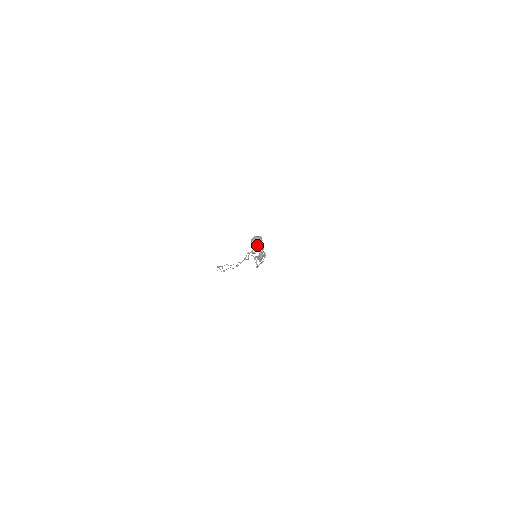
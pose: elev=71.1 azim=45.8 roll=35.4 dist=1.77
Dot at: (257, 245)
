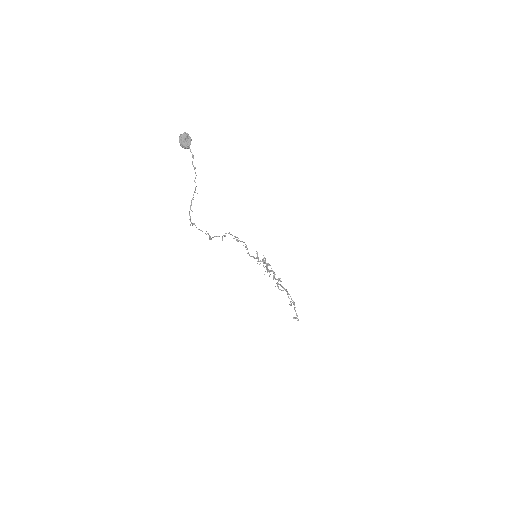
Dot at: (188, 141)
